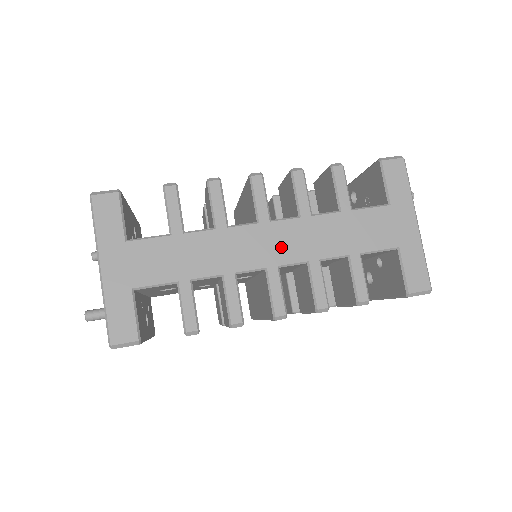
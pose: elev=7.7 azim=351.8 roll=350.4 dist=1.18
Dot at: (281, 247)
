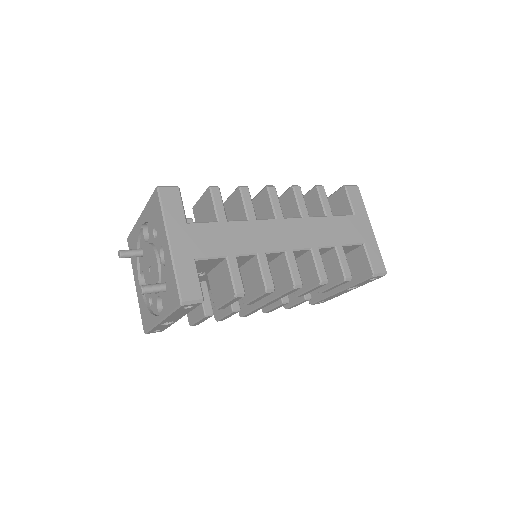
Dot at: (293, 237)
